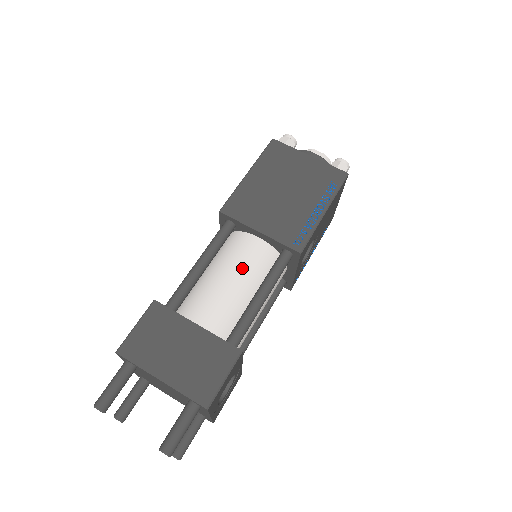
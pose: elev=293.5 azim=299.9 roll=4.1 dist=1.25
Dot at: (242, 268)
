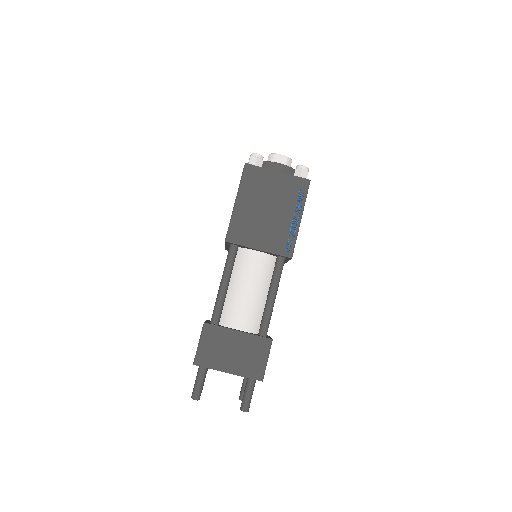
Dot at: (254, 279)
